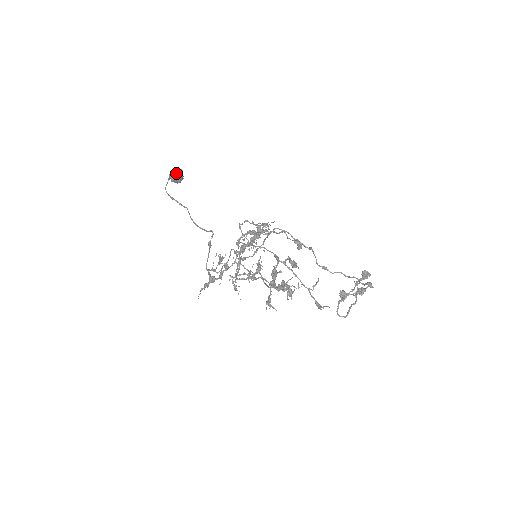
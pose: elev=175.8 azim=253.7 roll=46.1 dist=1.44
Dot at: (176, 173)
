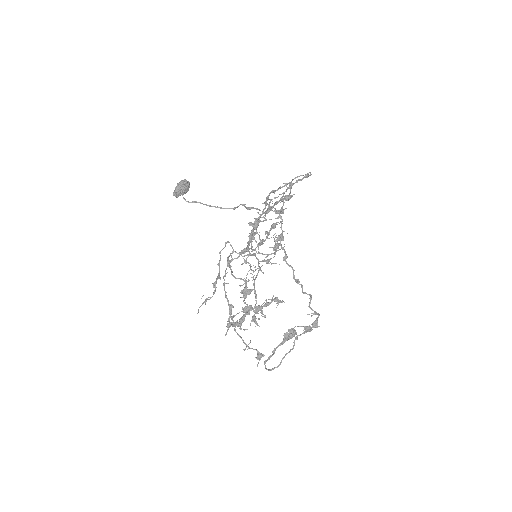
Dot at: (176, 196)
